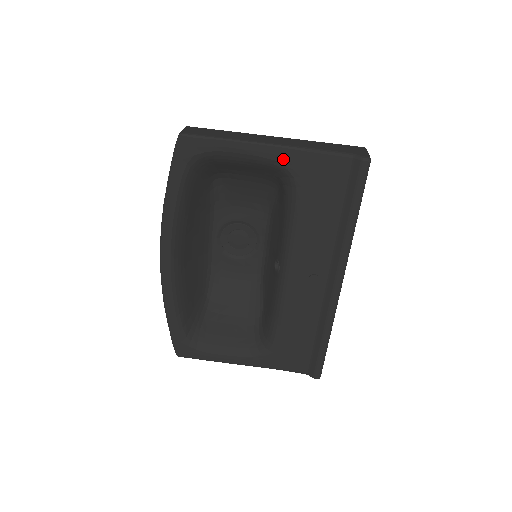
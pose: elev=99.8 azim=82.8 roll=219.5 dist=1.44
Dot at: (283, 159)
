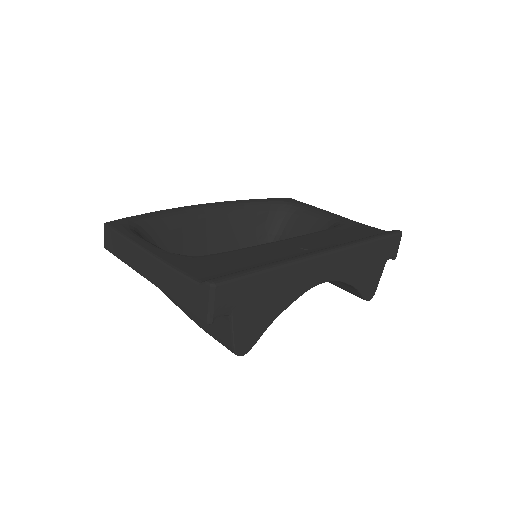
Dot at: (340, 219)
